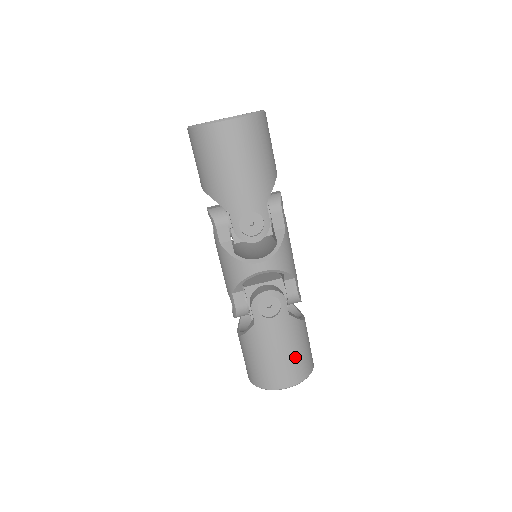
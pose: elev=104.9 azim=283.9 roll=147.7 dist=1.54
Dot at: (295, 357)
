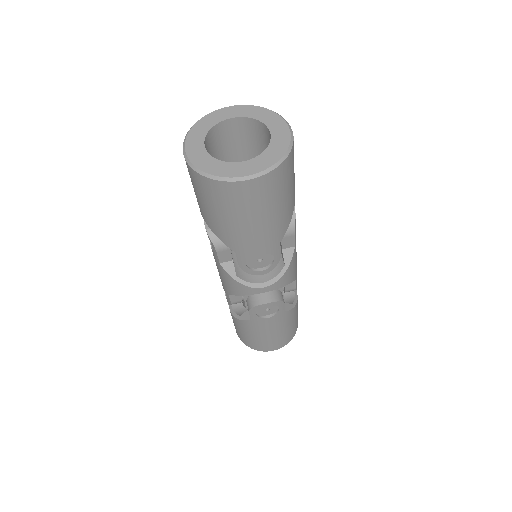
Dot at: (285, 333)
